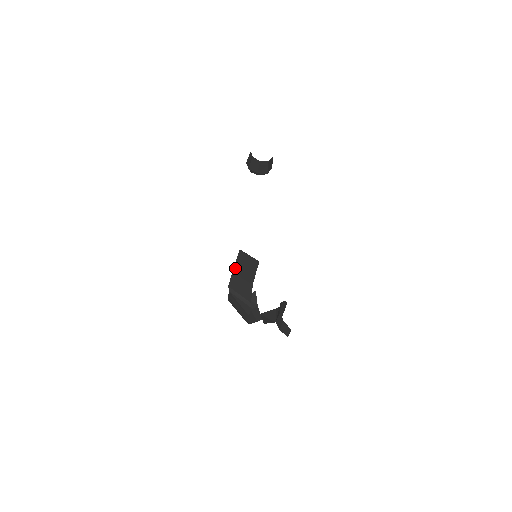
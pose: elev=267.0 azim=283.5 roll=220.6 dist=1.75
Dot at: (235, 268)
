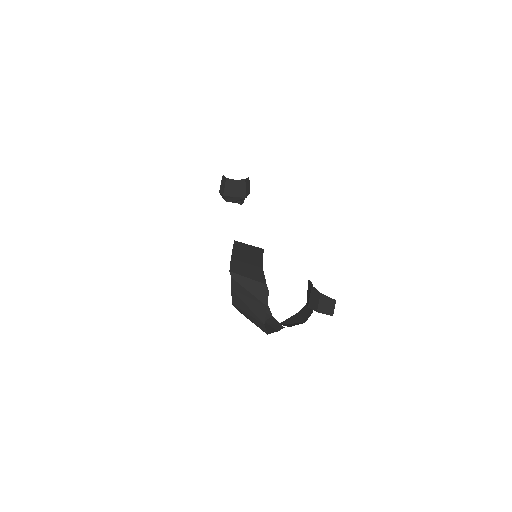
Dot at: (233, 255)
